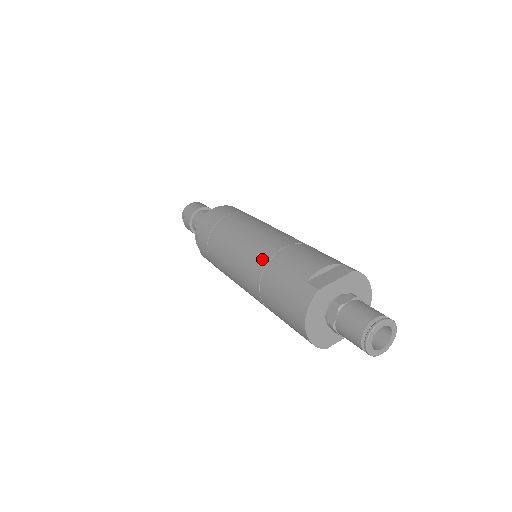
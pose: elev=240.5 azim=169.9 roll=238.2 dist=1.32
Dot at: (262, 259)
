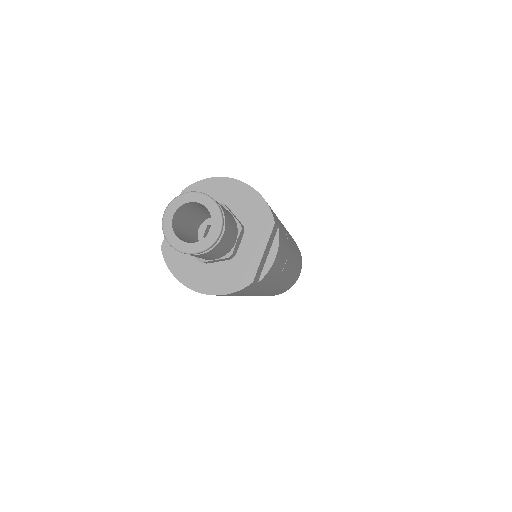
Dot at: occluded
